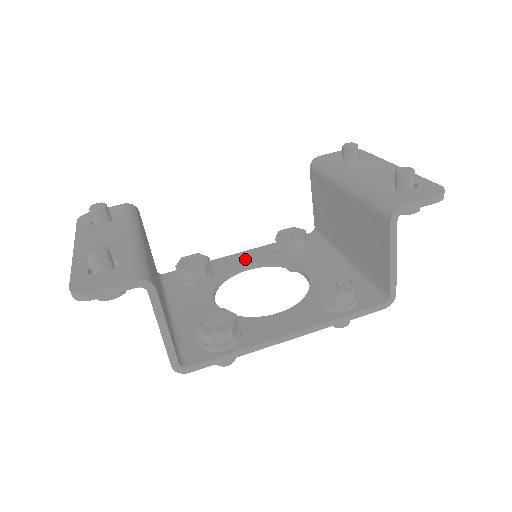
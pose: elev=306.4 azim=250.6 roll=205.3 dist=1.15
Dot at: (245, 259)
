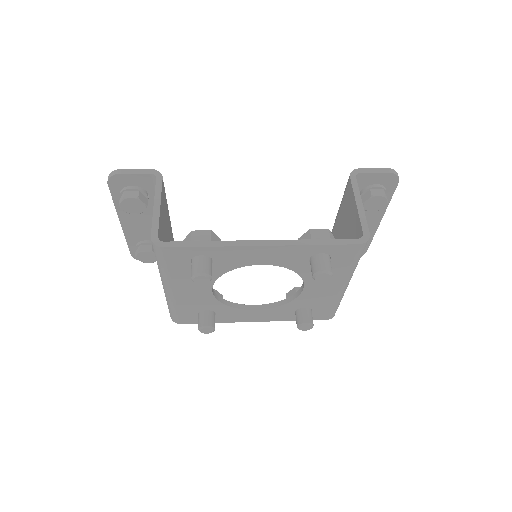
Dot at: occluded
